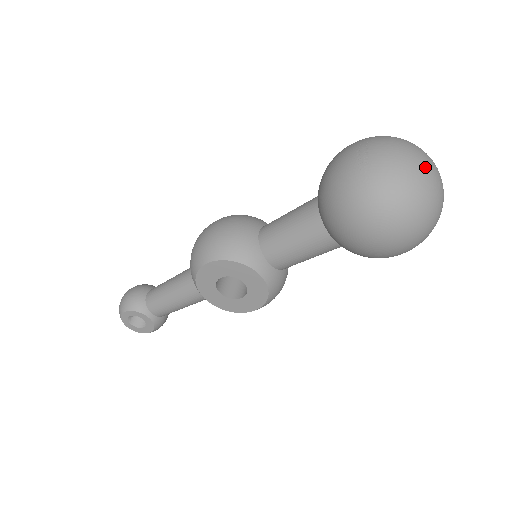
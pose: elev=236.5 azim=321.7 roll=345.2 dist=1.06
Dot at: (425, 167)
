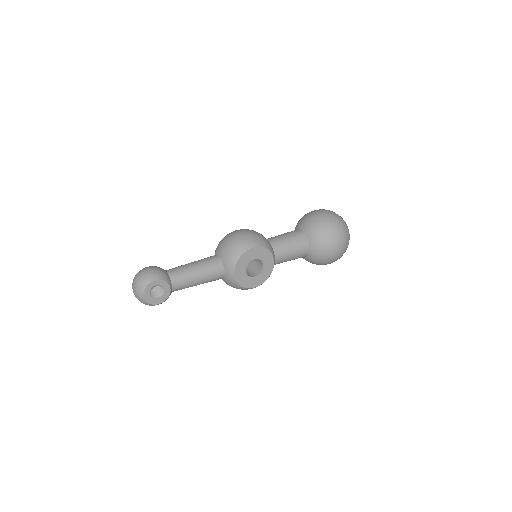
Dot at: occluded
